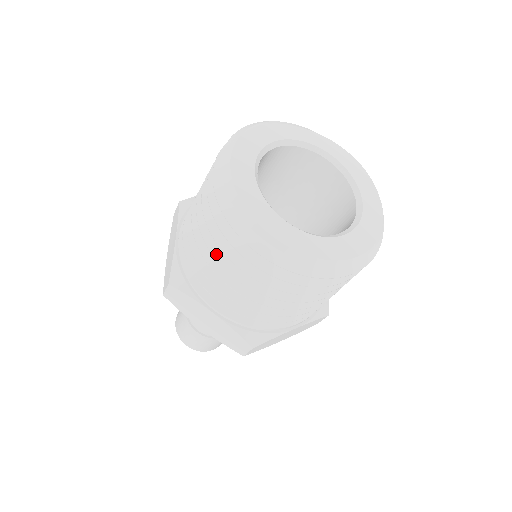
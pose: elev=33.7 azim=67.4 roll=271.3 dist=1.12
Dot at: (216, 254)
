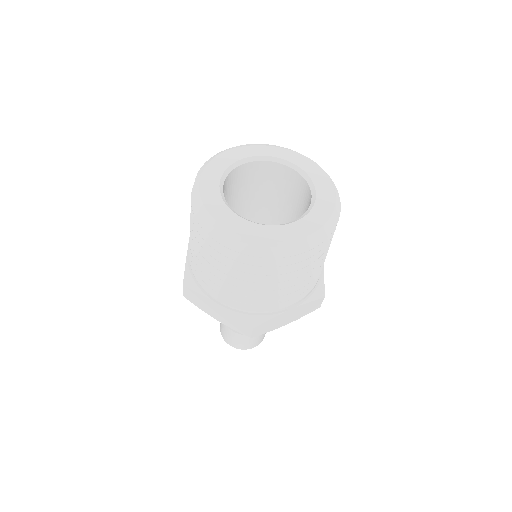
Dot at: (204, 254)
